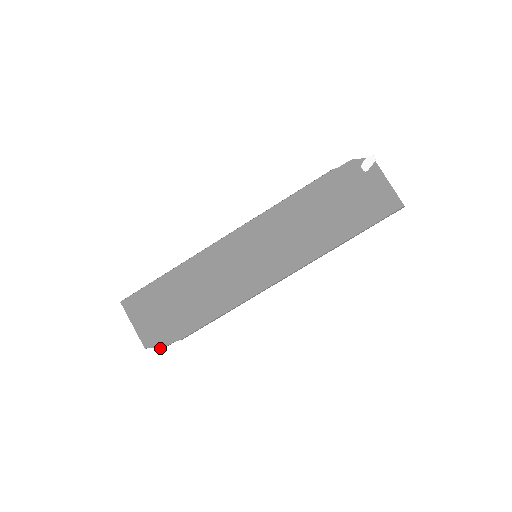
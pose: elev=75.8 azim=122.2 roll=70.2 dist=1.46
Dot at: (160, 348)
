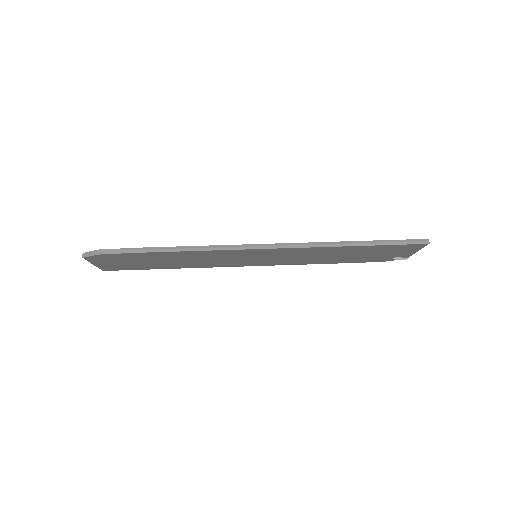
Dot at: (98, 250)
